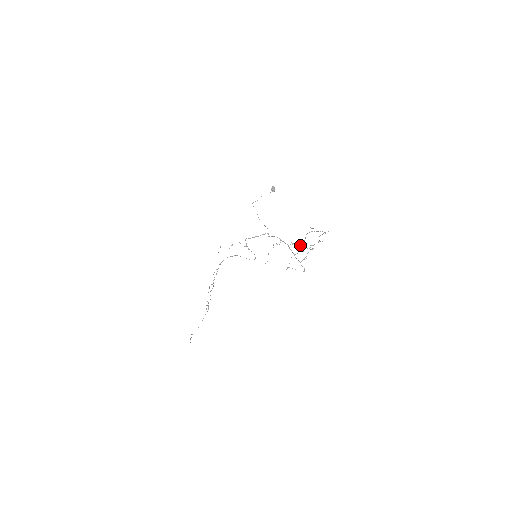
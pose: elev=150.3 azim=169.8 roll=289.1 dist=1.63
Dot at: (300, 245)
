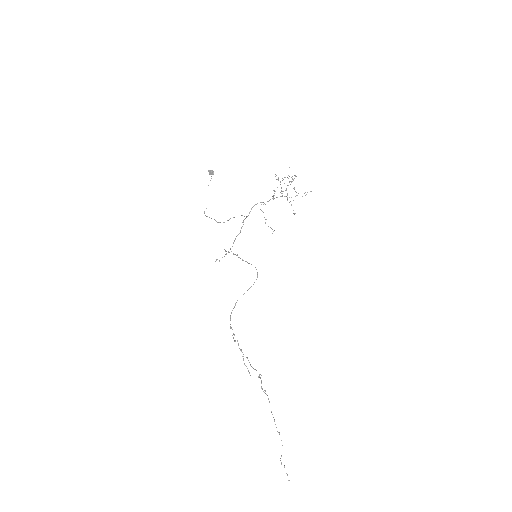
Dot at: (282, 191)
